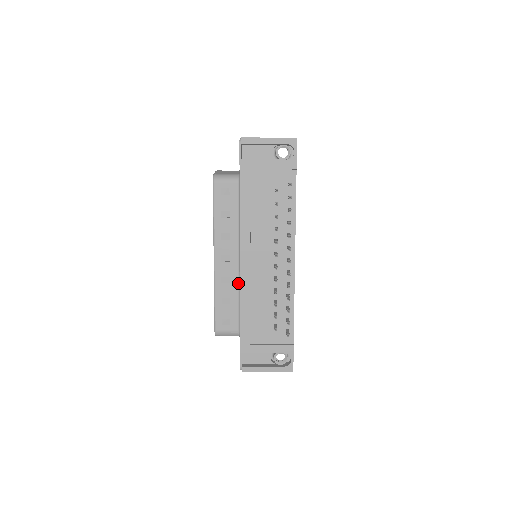
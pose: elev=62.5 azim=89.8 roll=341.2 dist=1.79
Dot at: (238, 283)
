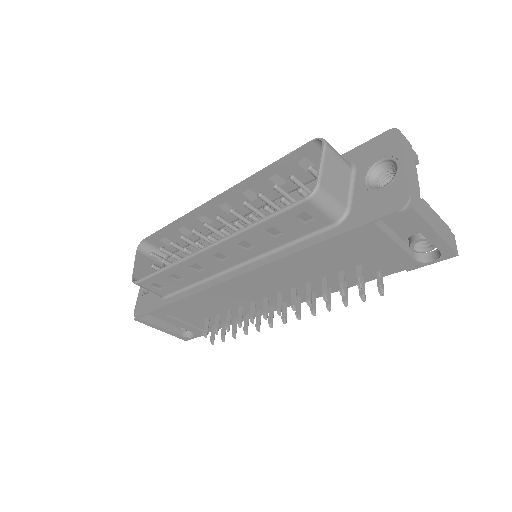
Dot at: (208, 277)
